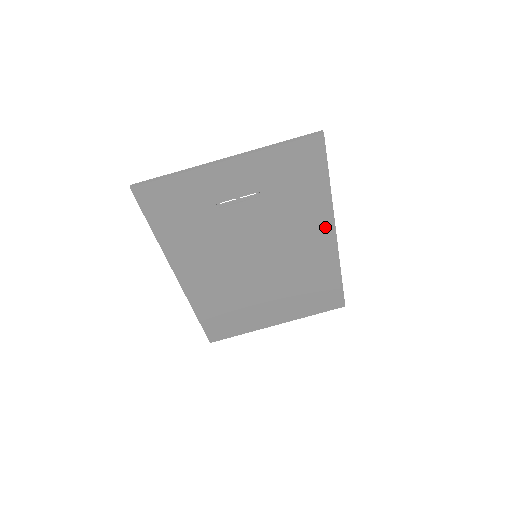
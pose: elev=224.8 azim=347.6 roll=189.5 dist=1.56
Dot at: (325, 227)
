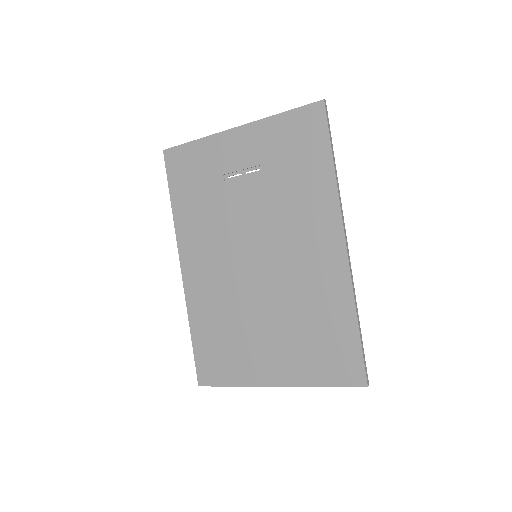
Dot at: (331, 227)
